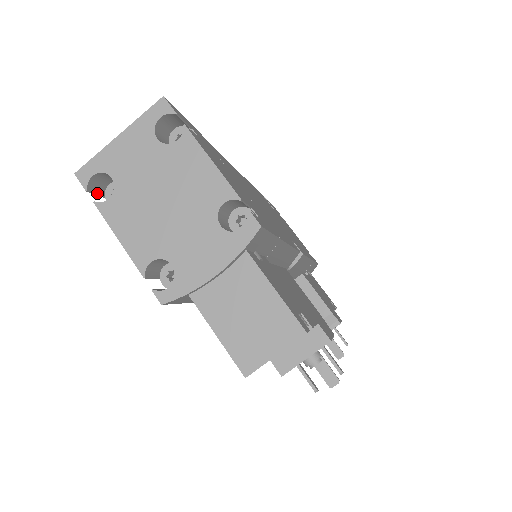
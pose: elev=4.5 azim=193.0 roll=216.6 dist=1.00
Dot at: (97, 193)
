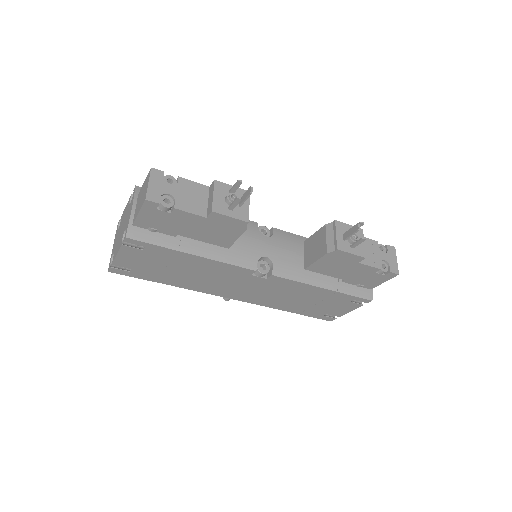
Dot at: (119, 269)
